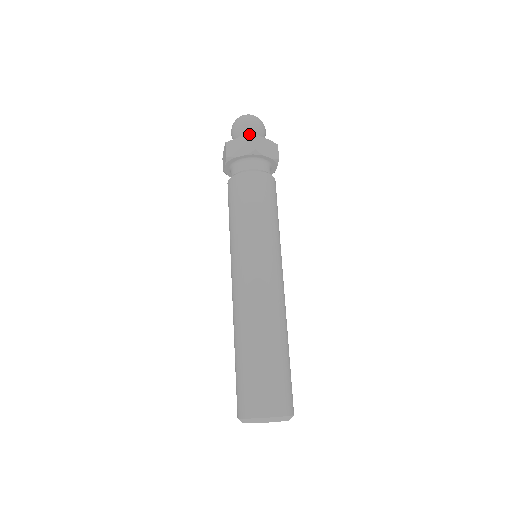
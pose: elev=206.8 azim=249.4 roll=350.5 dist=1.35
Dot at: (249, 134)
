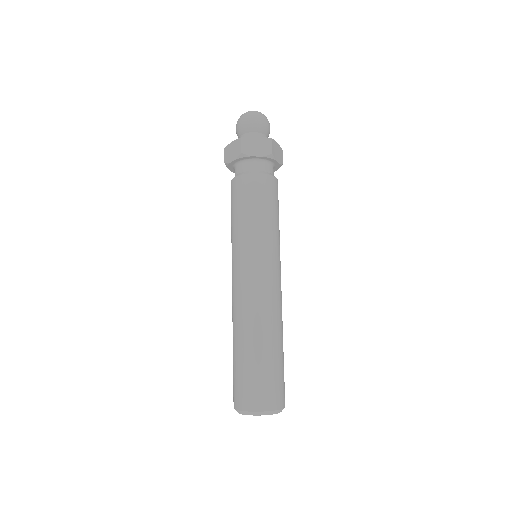
Dot at: (260, 133)
